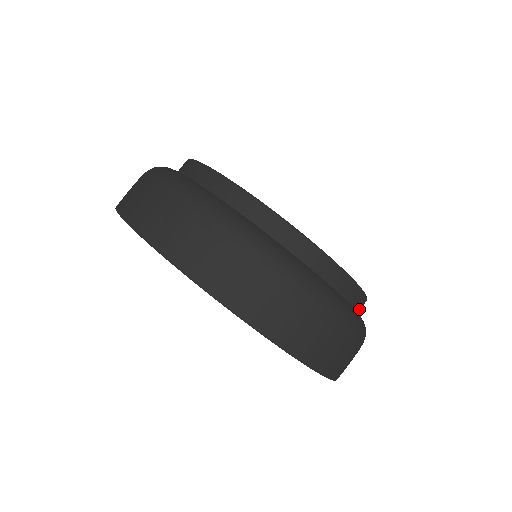
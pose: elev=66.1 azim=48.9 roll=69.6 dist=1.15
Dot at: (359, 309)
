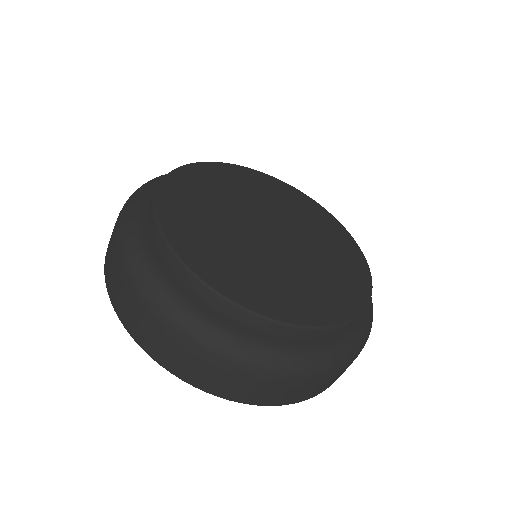
Dot at: occluded
